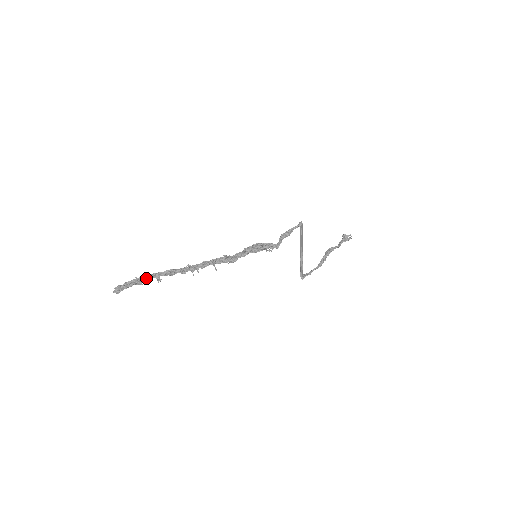
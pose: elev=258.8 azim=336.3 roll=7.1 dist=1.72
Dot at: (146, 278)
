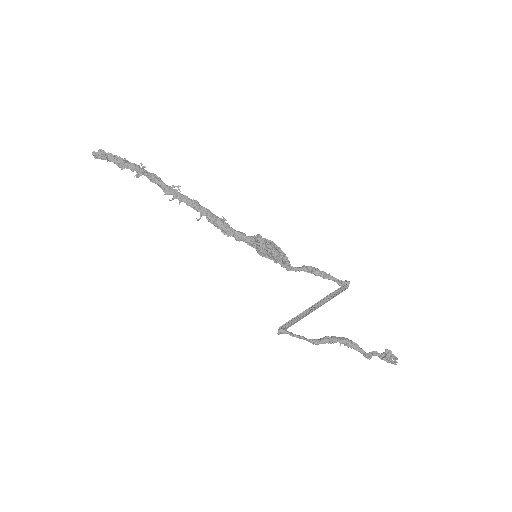
Dot at: (132, 166)
